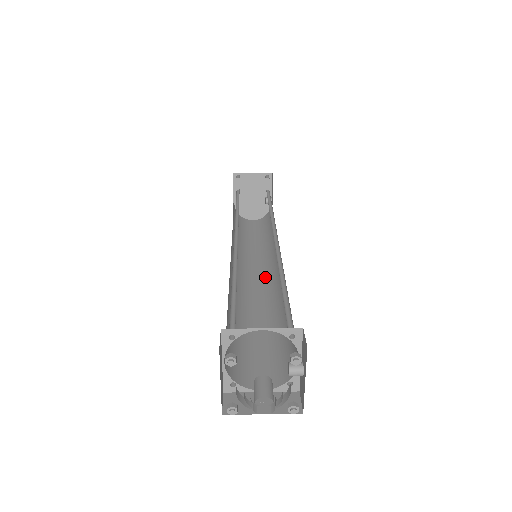
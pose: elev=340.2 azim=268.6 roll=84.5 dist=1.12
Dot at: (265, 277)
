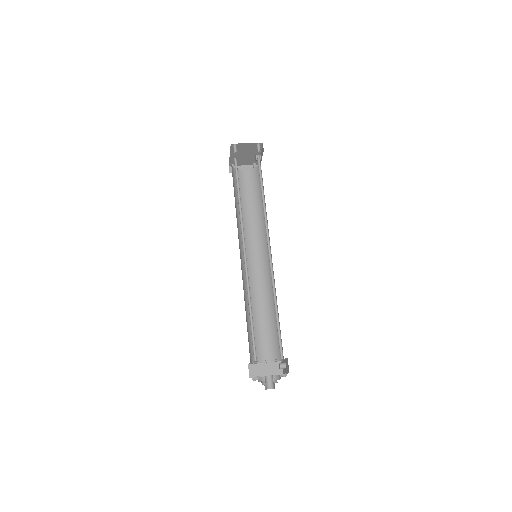
Dot at: (260, 261)
